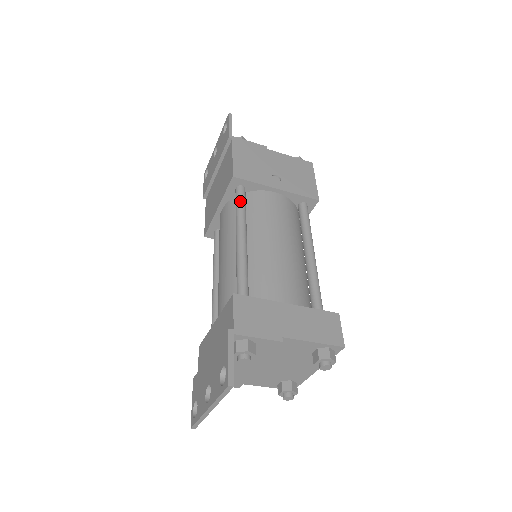
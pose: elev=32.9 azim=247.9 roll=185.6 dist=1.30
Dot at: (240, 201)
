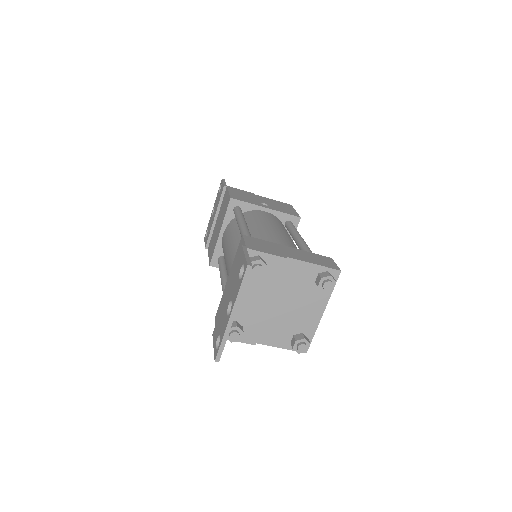
Dot at: (238, 211)
